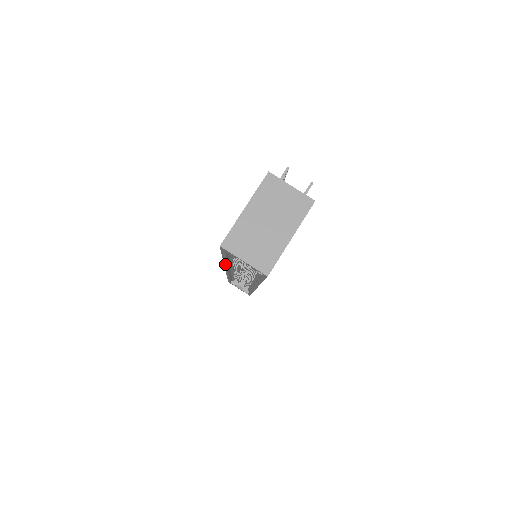
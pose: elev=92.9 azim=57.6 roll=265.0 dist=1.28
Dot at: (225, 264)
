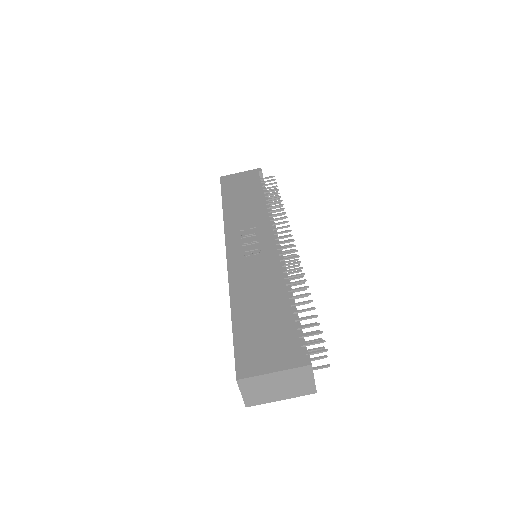
Dot at: (230, 293)
